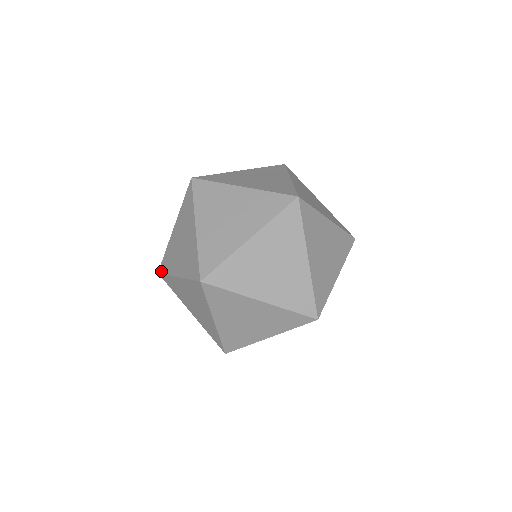
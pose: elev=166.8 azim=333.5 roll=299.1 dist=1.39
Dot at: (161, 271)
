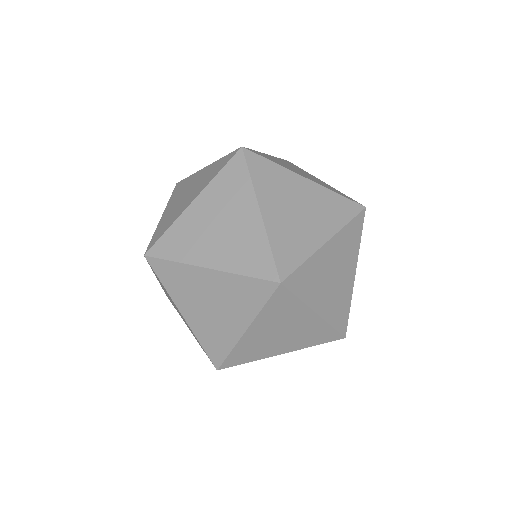
Dot at: (175, 187)
